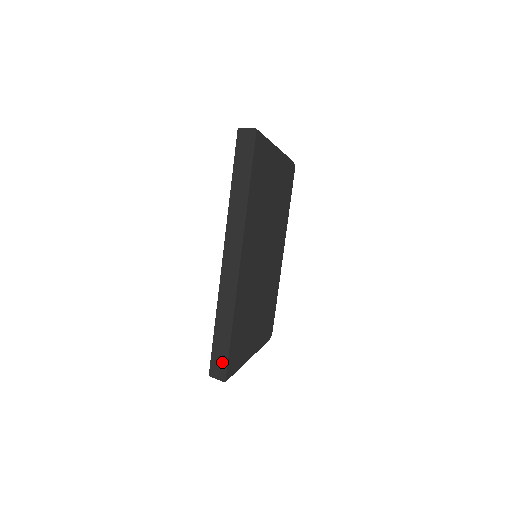
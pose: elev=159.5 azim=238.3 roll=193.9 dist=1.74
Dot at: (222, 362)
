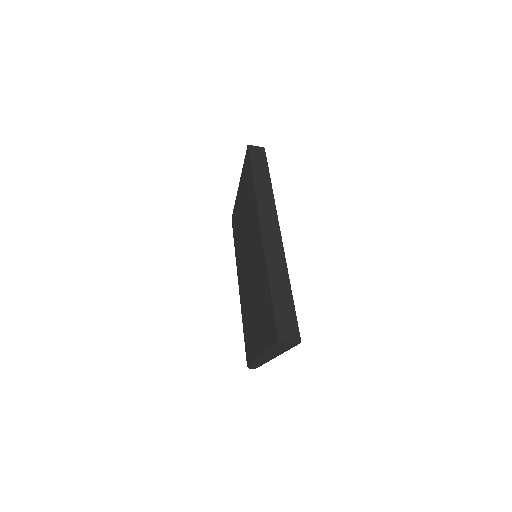
Dot at: (290, 321)
